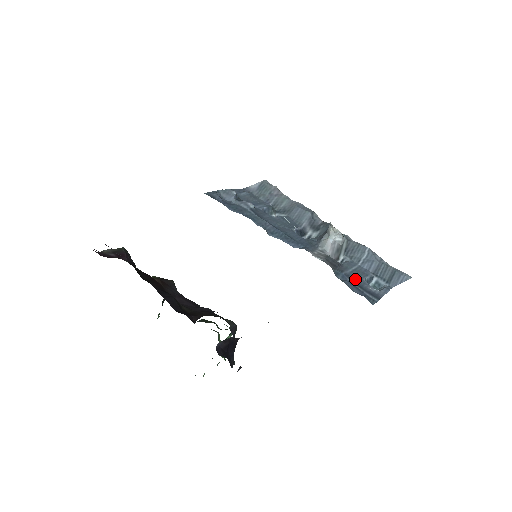
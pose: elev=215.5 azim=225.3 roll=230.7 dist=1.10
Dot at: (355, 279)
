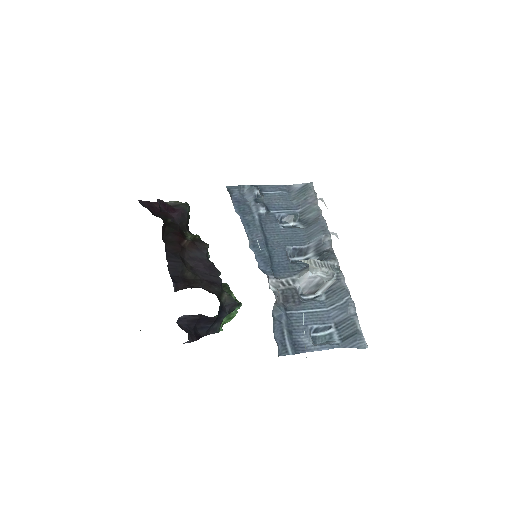
Dot at: (296, 323)
